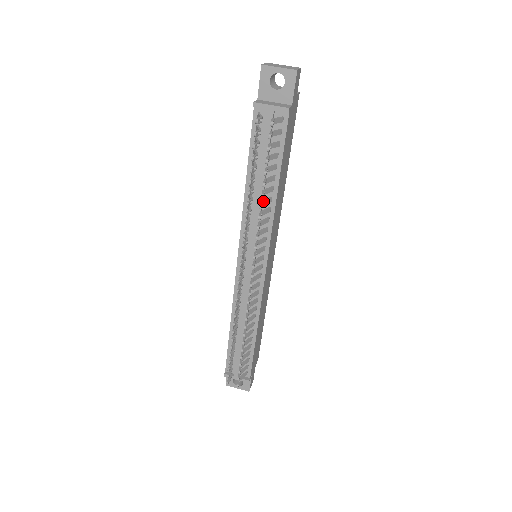
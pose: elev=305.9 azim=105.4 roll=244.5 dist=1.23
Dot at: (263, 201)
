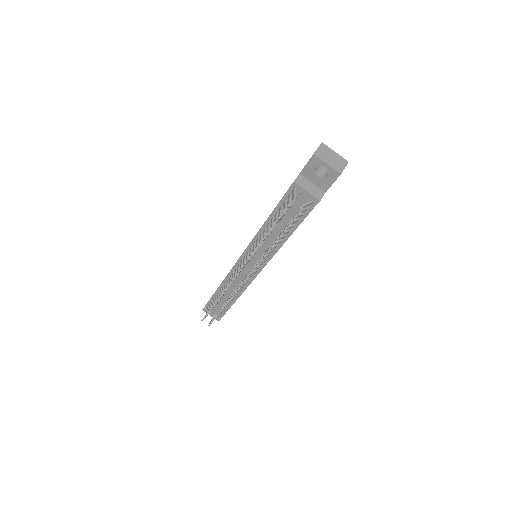
Dot at: occluded
